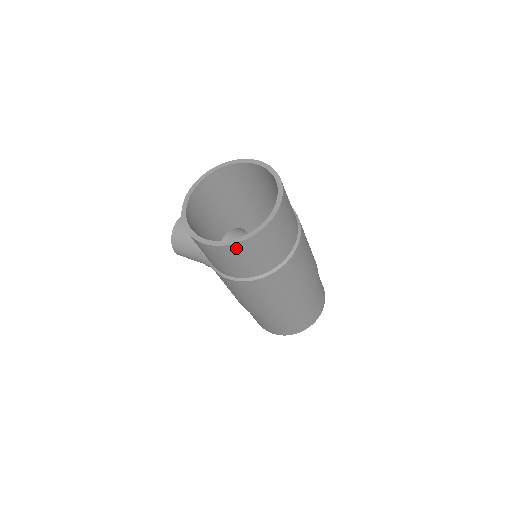
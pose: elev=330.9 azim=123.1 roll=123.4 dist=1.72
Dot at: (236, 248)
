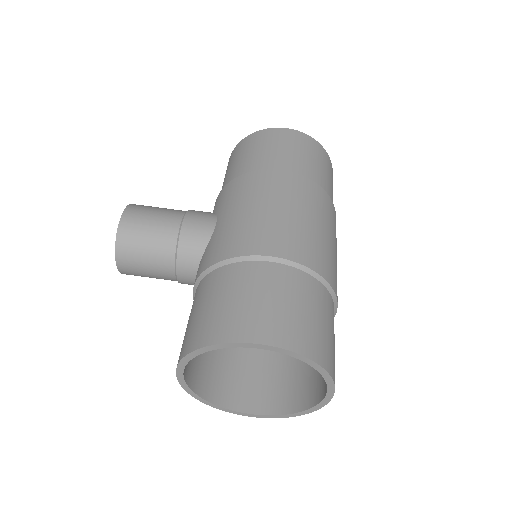
Dot at: (289, 407)
